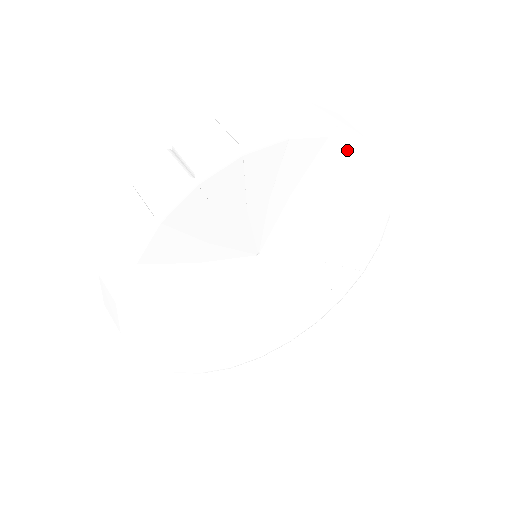
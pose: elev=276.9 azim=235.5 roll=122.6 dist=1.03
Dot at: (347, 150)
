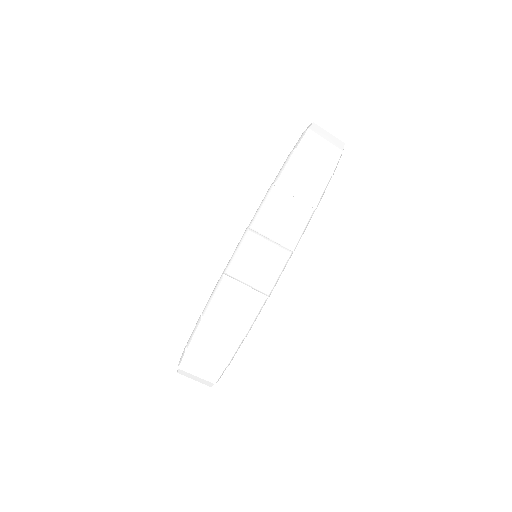
Dot at: occluded
